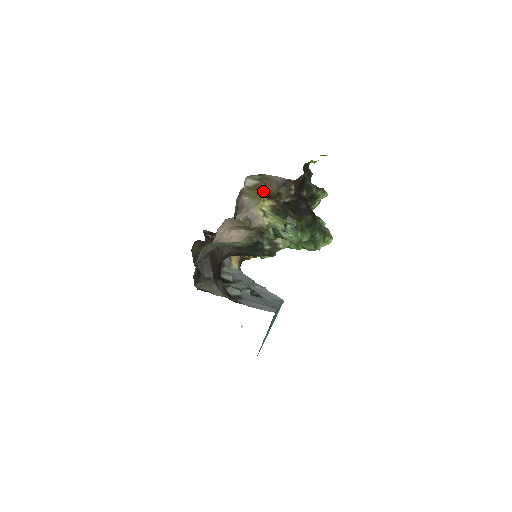
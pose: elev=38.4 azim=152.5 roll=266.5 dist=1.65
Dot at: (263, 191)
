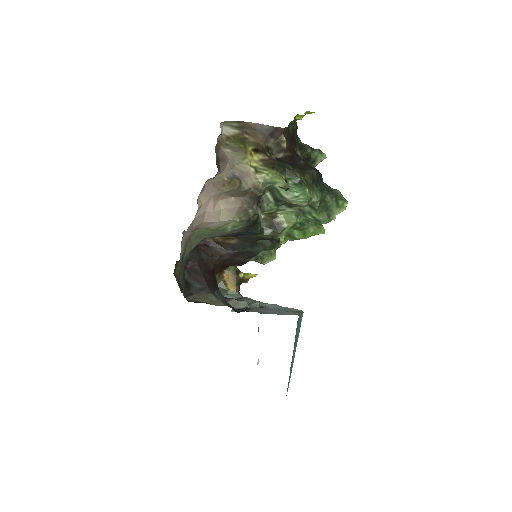
Dot at: (247, 144)
